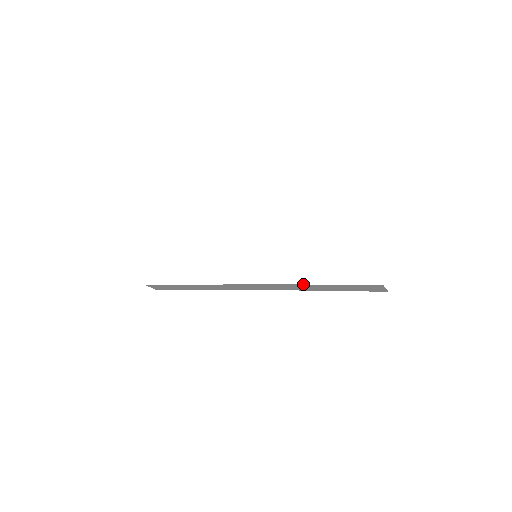
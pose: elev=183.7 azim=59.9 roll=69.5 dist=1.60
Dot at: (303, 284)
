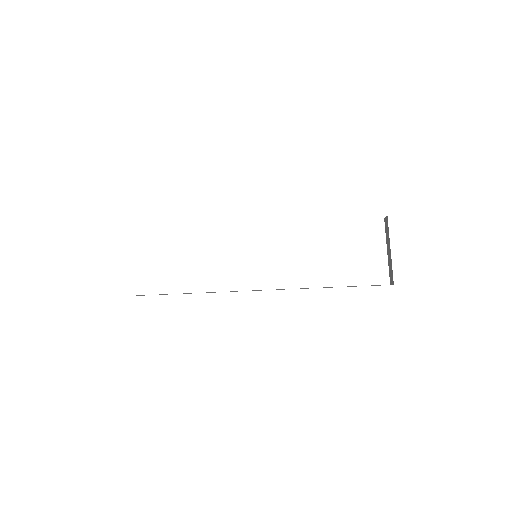
Dot at: occluded
